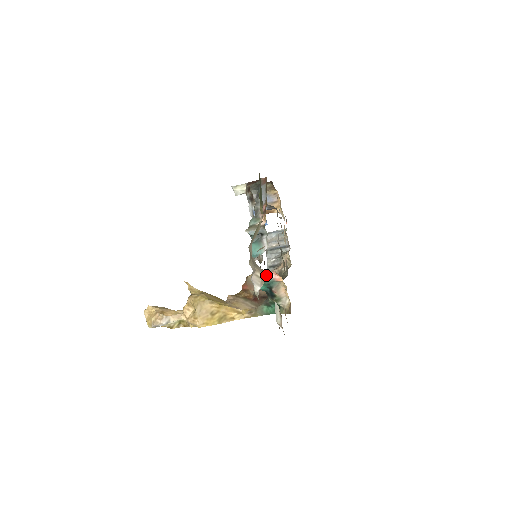
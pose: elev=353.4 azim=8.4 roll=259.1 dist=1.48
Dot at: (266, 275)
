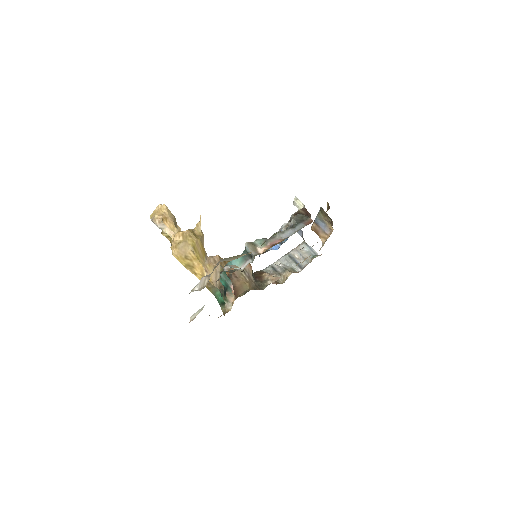
Dot at: (229, 281)
